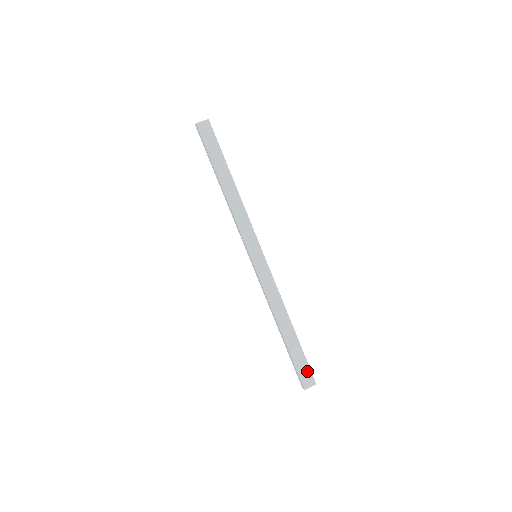
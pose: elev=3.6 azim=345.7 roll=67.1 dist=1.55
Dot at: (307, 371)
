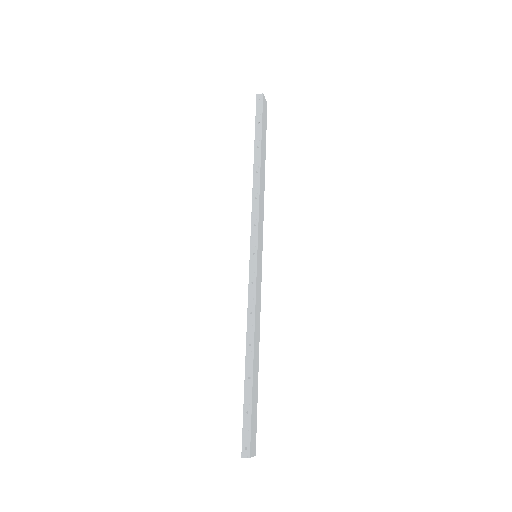
Dot at: (255, 431)
